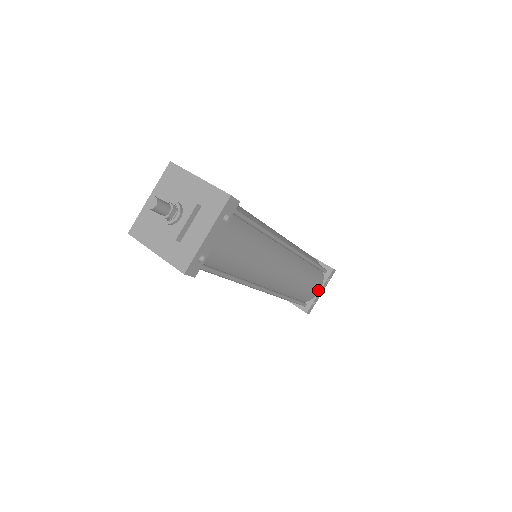
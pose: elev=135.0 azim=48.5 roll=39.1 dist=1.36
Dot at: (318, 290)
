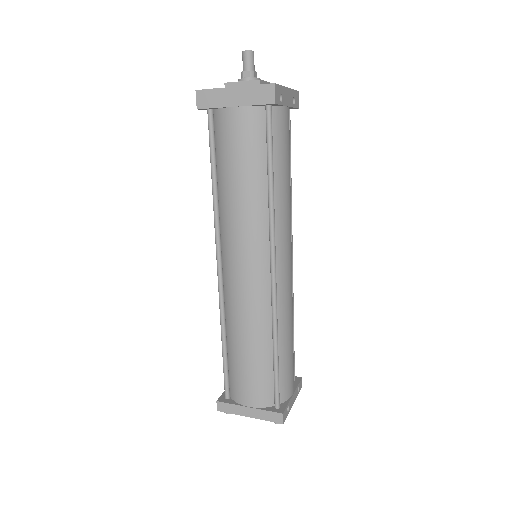
Dot at: (292, 389)
